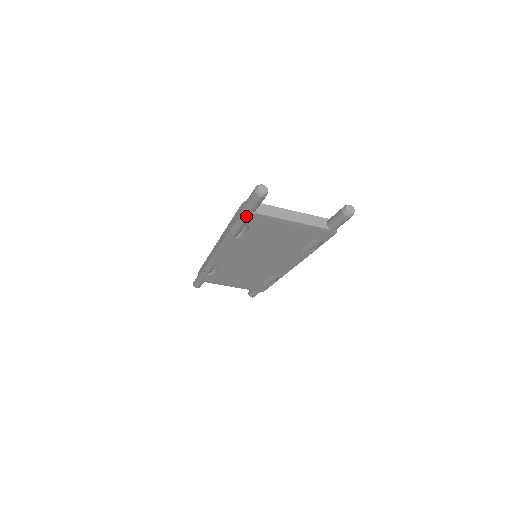
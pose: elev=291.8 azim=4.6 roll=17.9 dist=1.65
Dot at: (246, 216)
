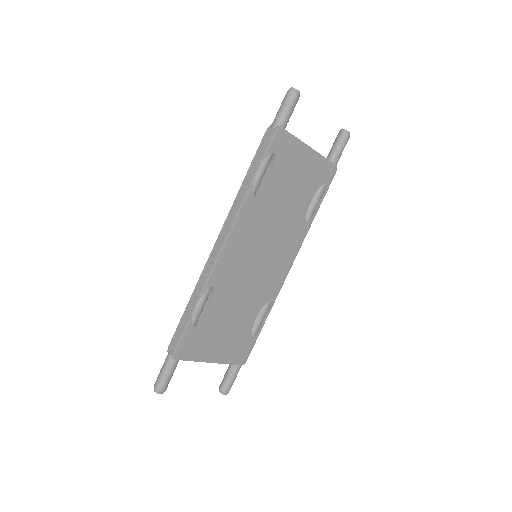
Dot at: (277, 138)
